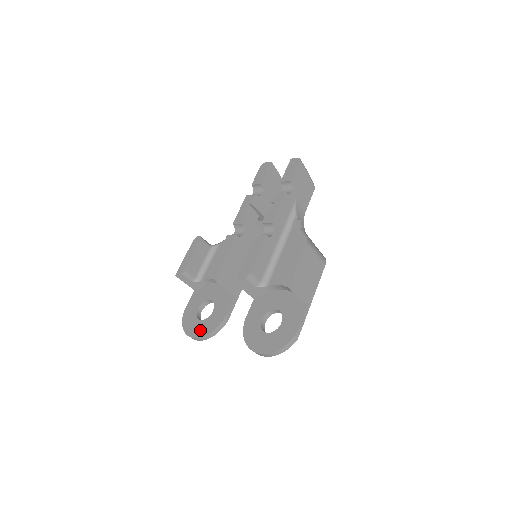
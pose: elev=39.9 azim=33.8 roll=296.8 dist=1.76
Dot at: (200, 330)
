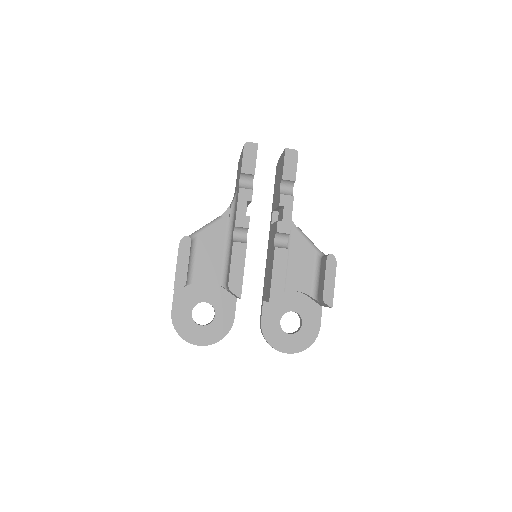
Dot at: (207, 337)
